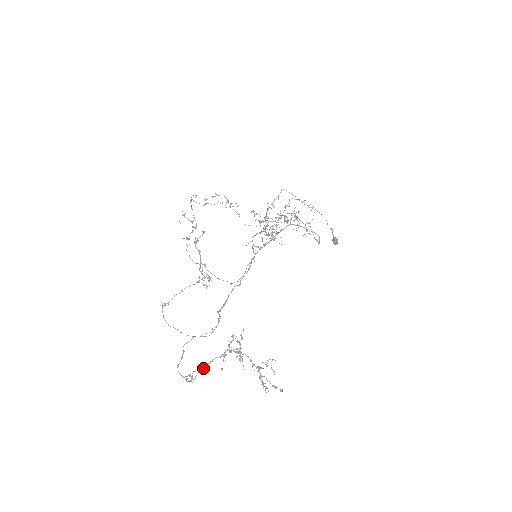
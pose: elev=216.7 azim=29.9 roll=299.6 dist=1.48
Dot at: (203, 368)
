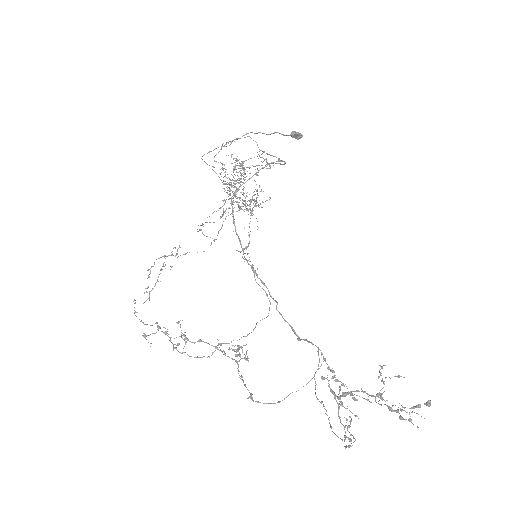
Dot at: occluded
